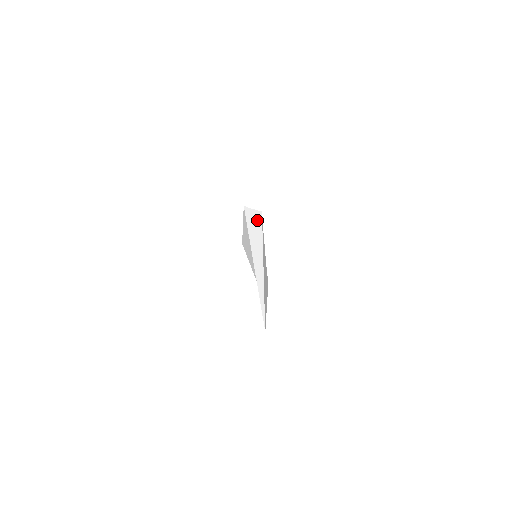
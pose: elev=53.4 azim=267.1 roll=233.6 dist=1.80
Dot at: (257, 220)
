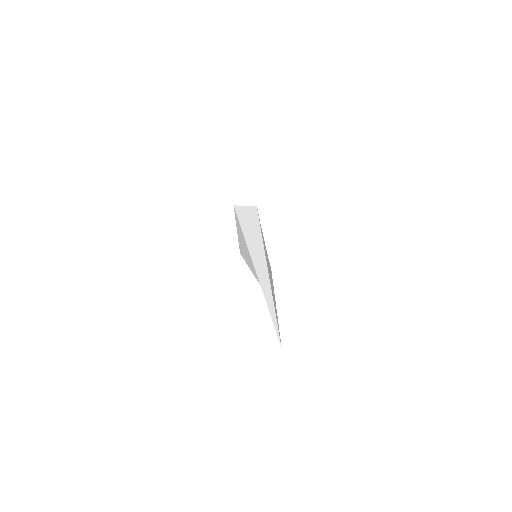
Dot at: (252, 216)
